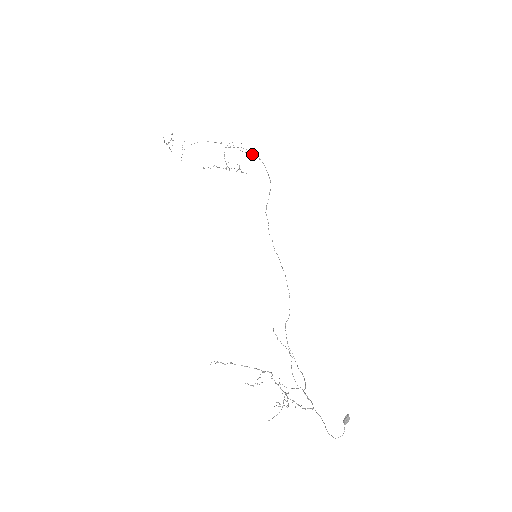
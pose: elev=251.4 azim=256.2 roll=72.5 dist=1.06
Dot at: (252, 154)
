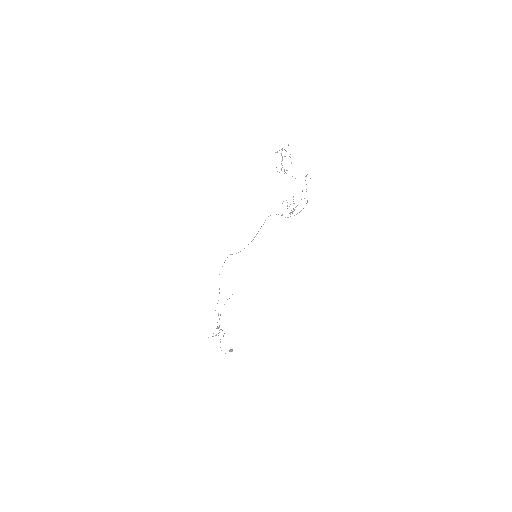
Dot at: occluded
